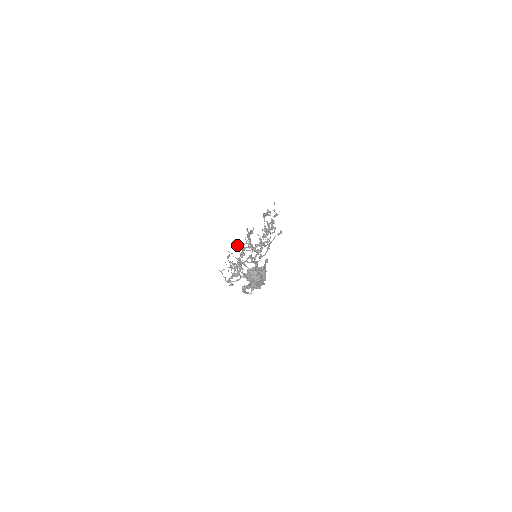
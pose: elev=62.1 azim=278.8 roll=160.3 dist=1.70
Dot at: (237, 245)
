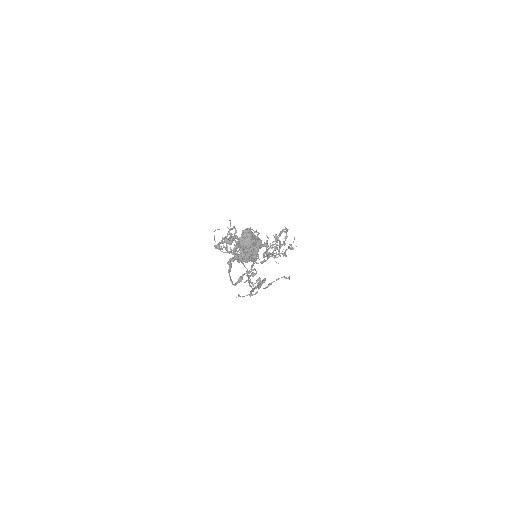
Dot at: occluded
